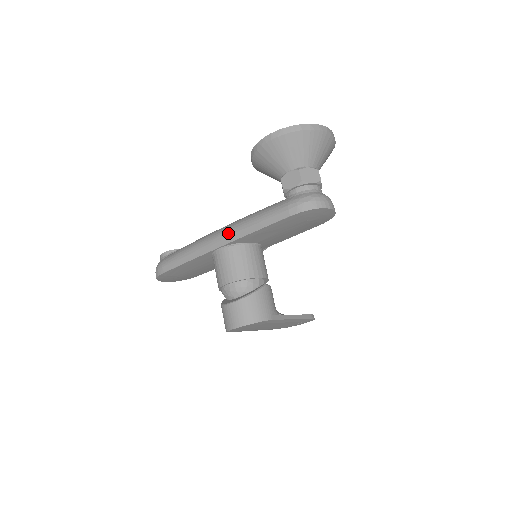
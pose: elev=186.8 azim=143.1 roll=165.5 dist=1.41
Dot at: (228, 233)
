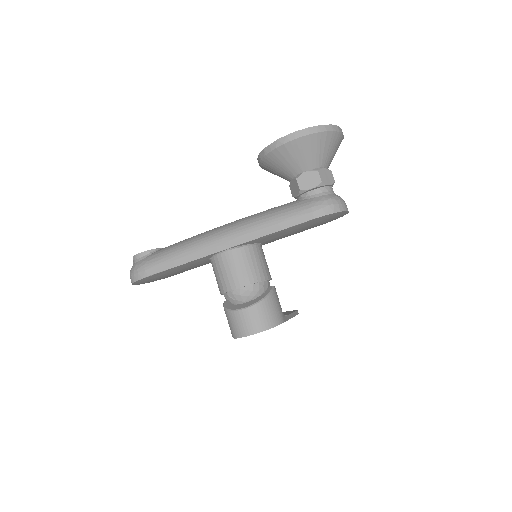
Dot at: (237, 234)
